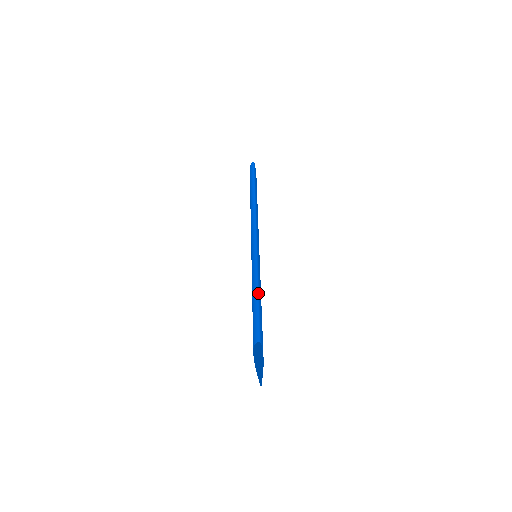
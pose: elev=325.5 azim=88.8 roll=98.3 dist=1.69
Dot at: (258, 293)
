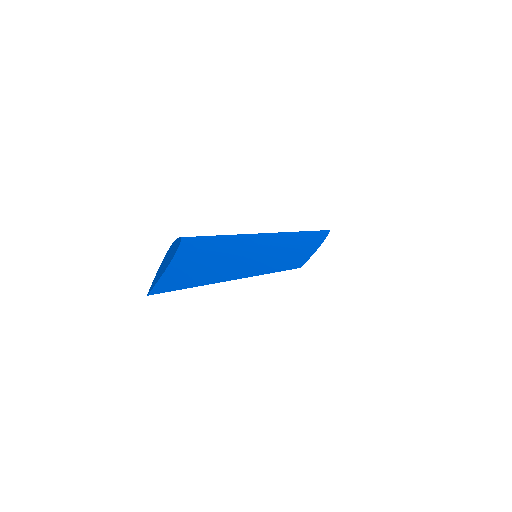
Dot at: (222, 237)
